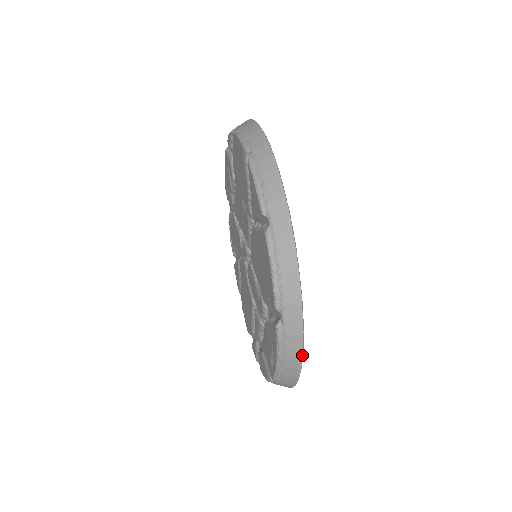
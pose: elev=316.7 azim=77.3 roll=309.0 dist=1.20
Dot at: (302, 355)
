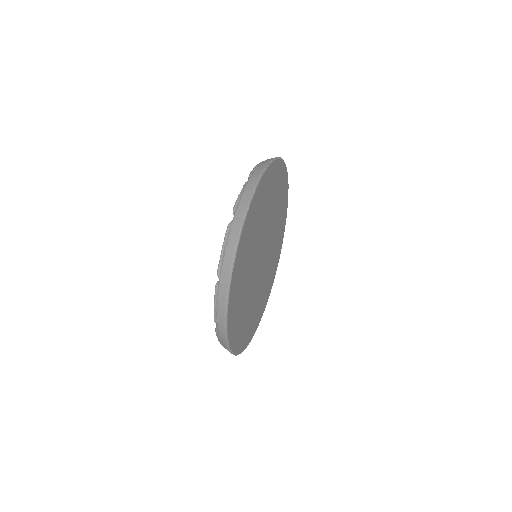
Dot at: occluded
